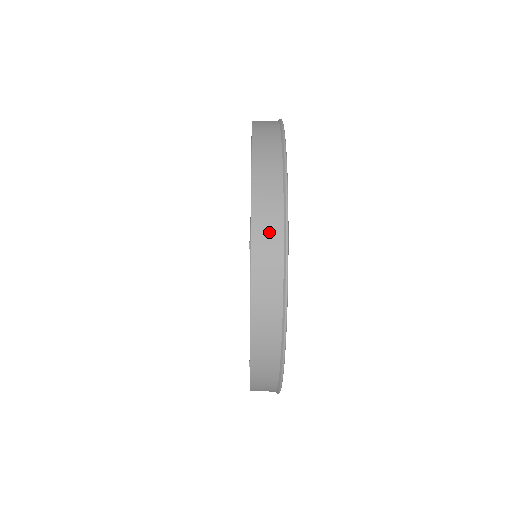
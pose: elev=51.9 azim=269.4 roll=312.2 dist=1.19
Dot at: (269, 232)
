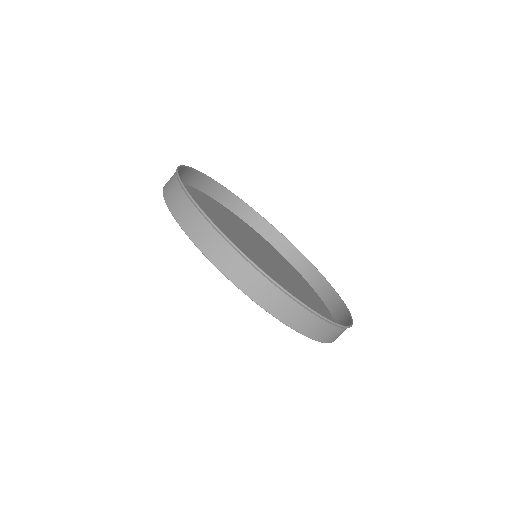
Dot at: (204, 234)
